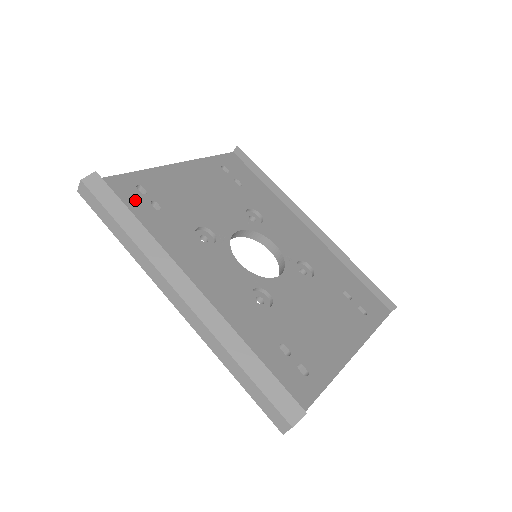
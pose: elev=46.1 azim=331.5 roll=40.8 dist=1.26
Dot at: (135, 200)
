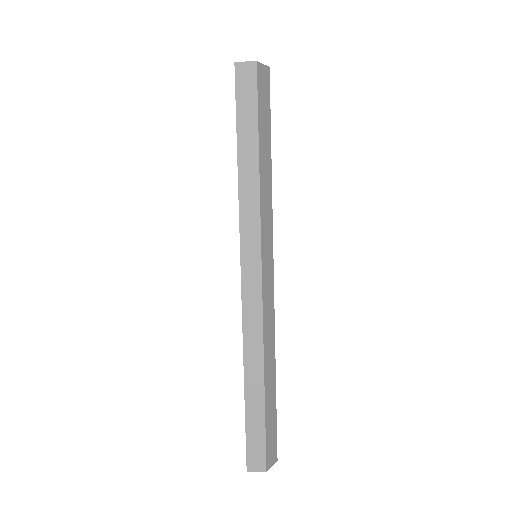
Dot at: occluded
